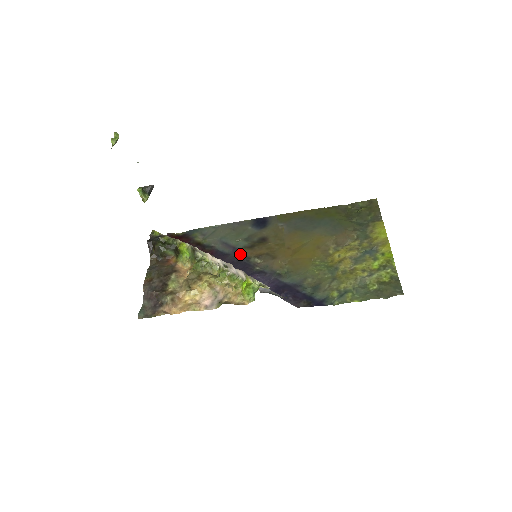
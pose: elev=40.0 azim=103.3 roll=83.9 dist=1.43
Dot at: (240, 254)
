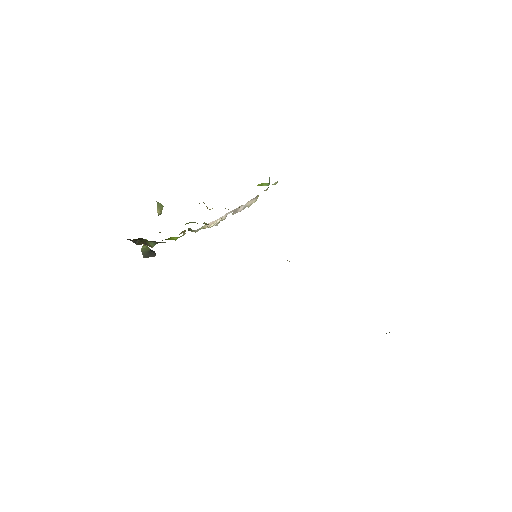
Dot at: occluded
